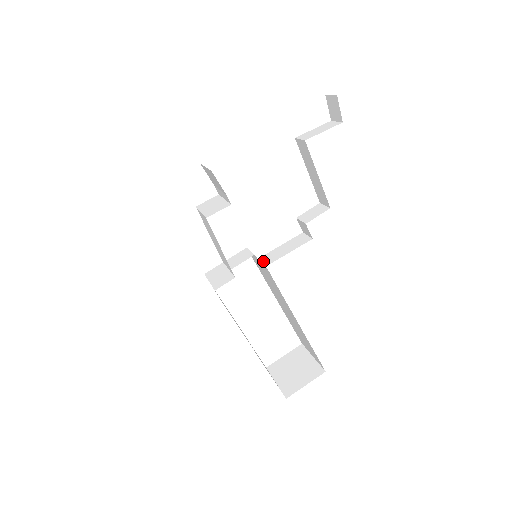
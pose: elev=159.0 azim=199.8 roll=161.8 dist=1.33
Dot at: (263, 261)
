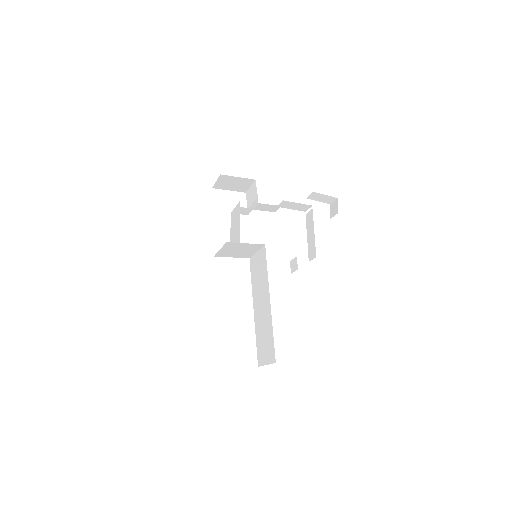
Dot at: occluded
